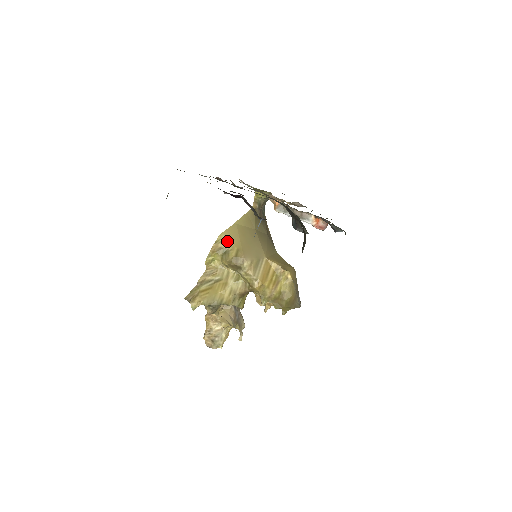
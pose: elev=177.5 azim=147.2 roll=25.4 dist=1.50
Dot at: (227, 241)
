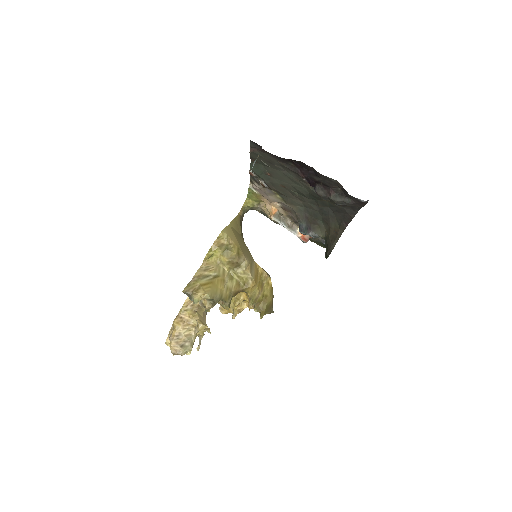
Dot at: (228, 238)
